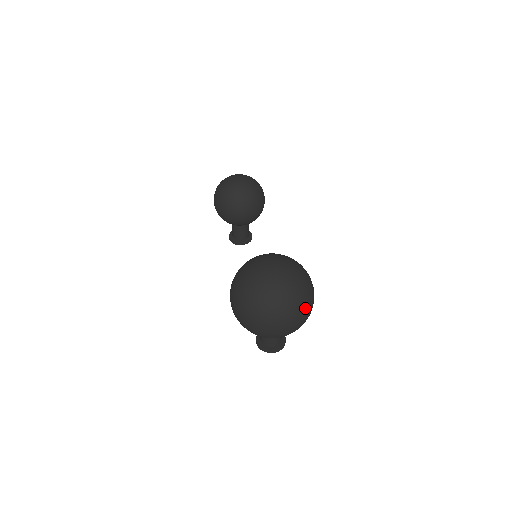
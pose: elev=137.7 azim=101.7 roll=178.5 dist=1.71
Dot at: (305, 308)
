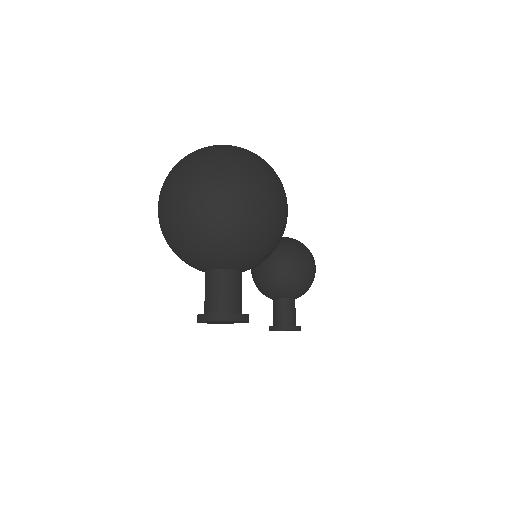
Dot at: (244, 174)
